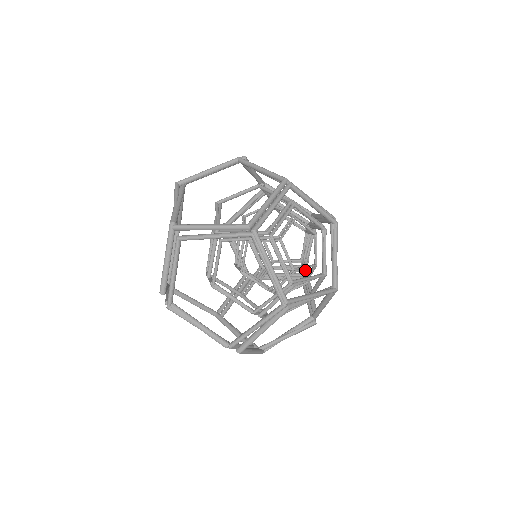
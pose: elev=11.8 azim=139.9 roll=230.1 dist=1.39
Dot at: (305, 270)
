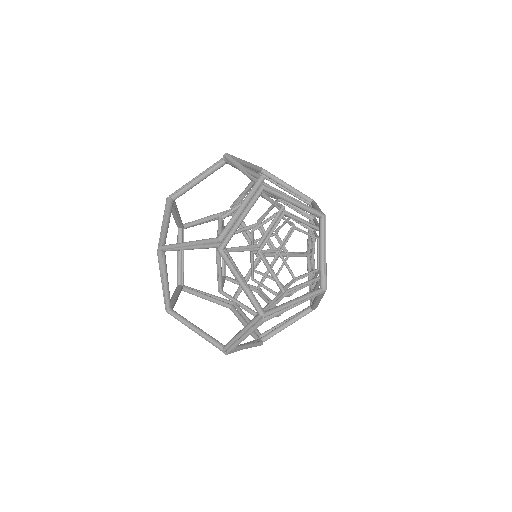
Dot at: occluded
